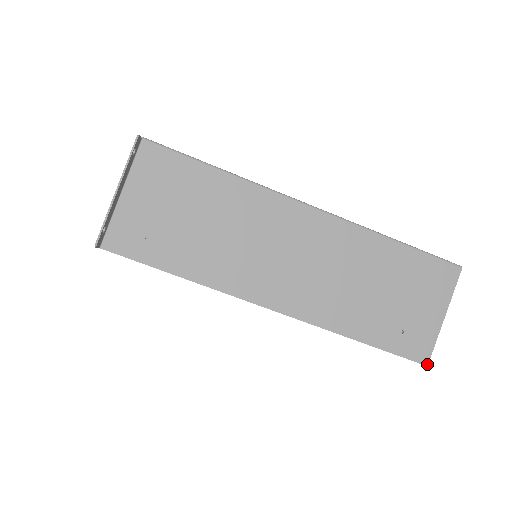
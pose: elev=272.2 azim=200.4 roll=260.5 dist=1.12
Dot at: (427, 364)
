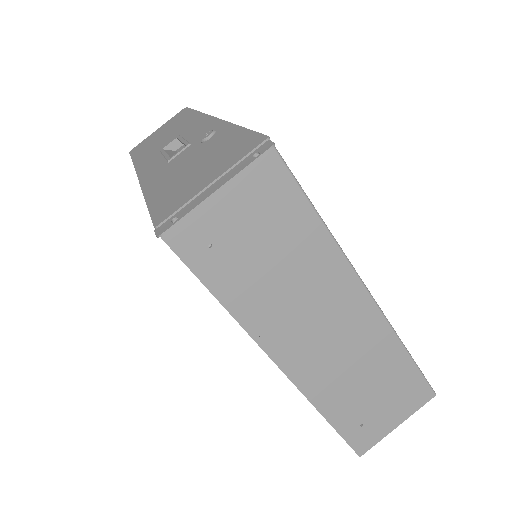
Dot at: (361, 455)
